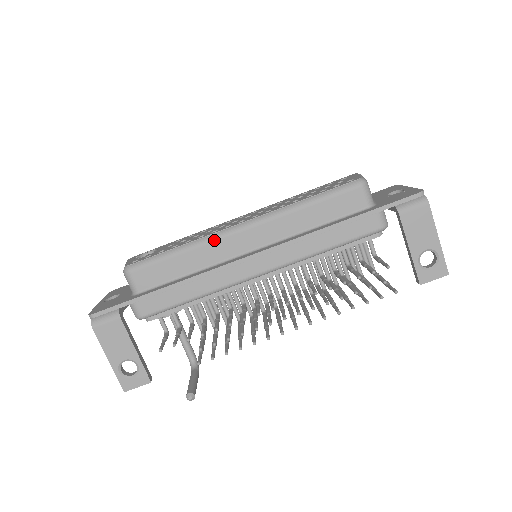
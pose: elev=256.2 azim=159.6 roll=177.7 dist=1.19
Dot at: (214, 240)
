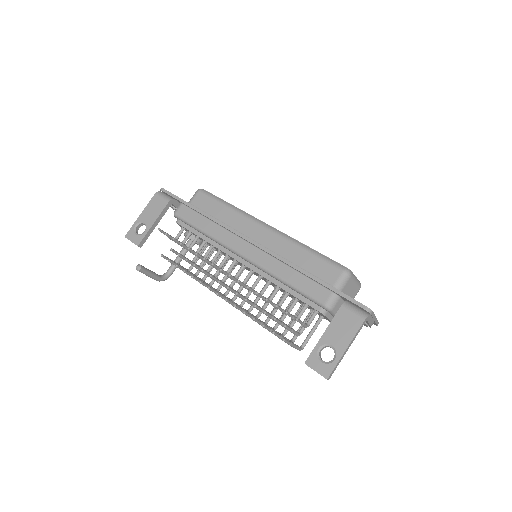
Dot at: (246, 217)
